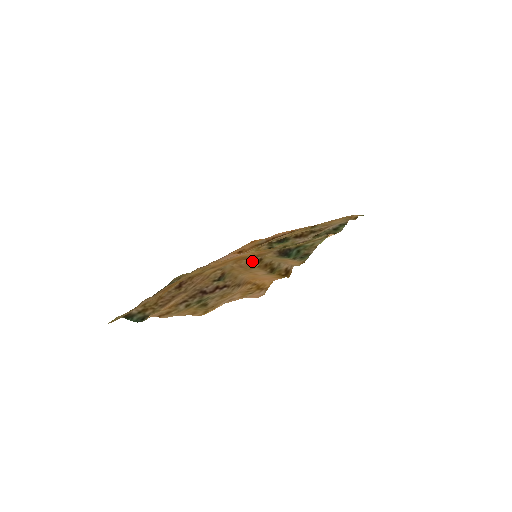
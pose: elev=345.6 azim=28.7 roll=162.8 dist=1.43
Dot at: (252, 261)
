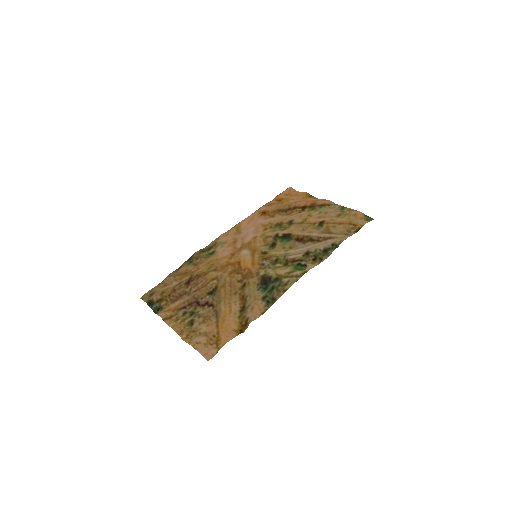
Dot at: (240, 282)
